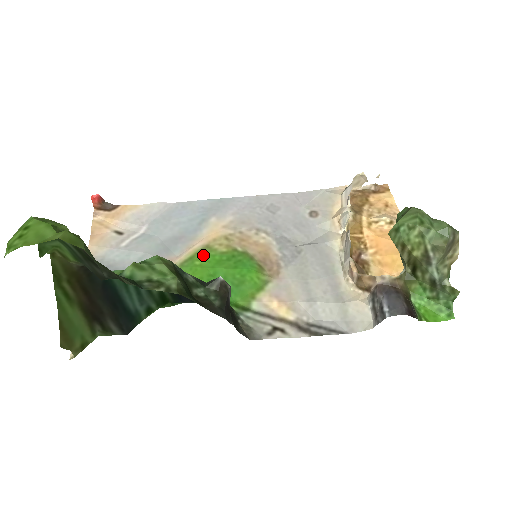
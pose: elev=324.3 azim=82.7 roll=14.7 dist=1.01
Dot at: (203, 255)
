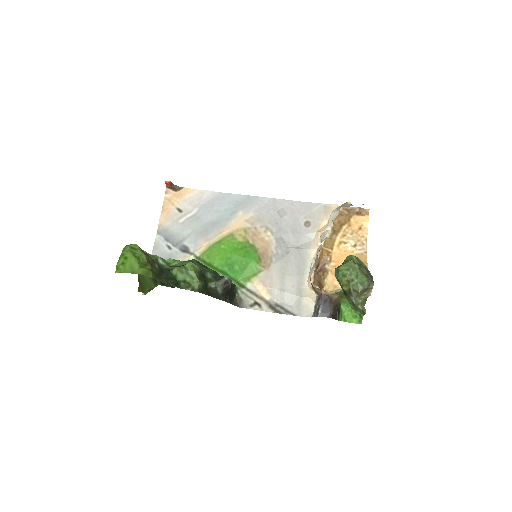
Dot at: (227, 241)
